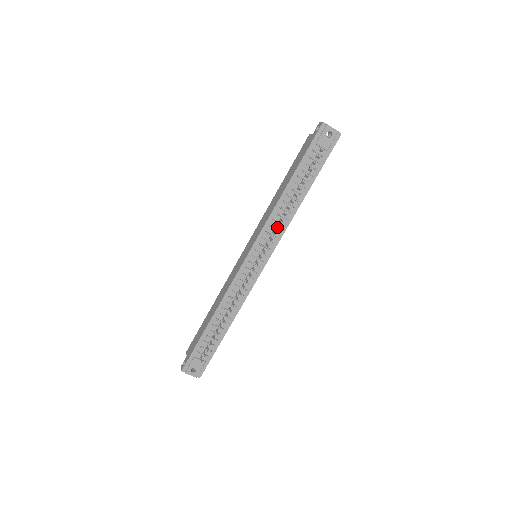
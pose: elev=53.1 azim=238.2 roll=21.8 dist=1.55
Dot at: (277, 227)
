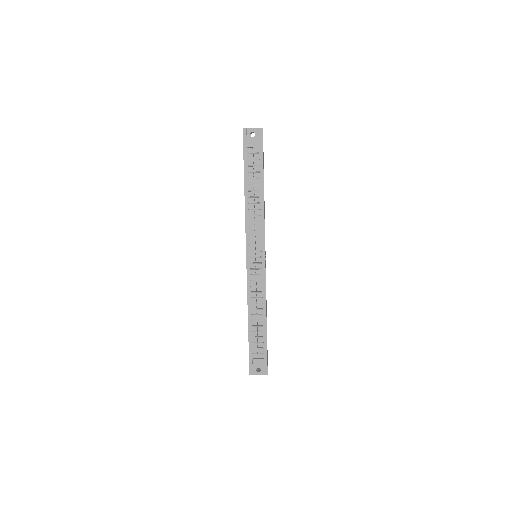
Dot at: (254, 225)
